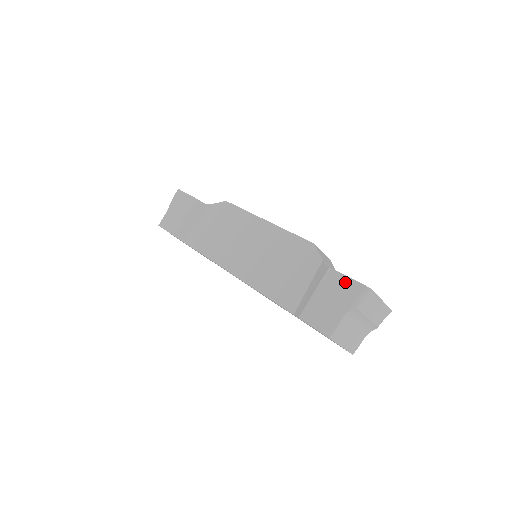
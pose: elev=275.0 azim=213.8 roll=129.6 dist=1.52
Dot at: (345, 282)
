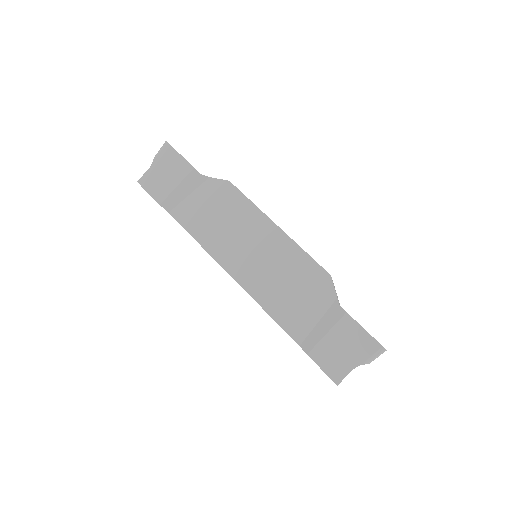
Dot at: (361, 334)
